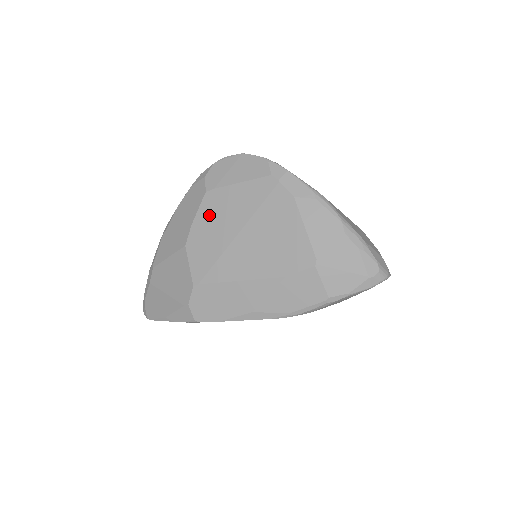
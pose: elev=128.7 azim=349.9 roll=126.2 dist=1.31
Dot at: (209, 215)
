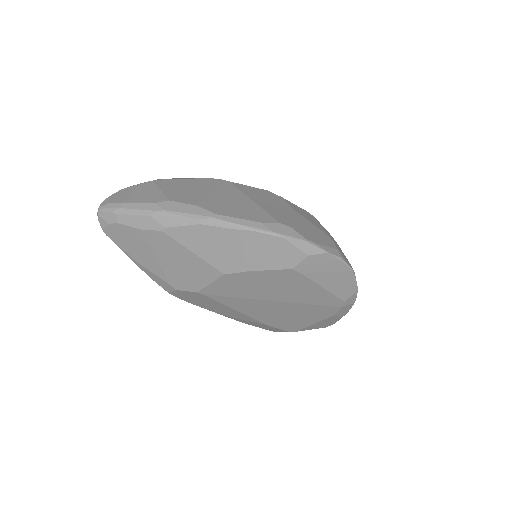
Dot at: (272, 280)
